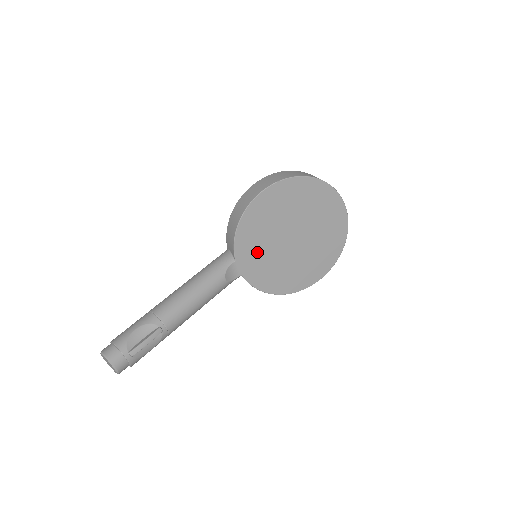
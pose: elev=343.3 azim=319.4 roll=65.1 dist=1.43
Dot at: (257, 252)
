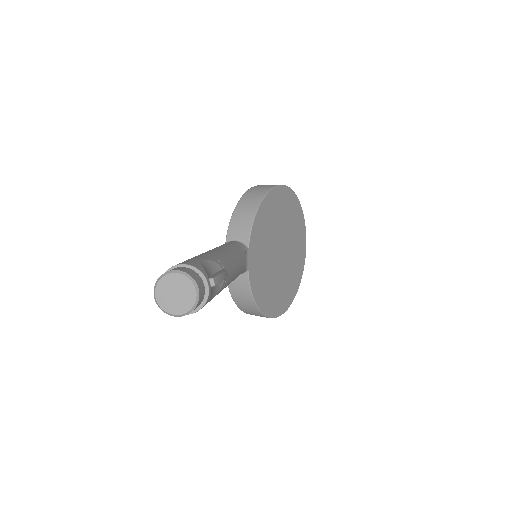
Dot at: (261, 249)
